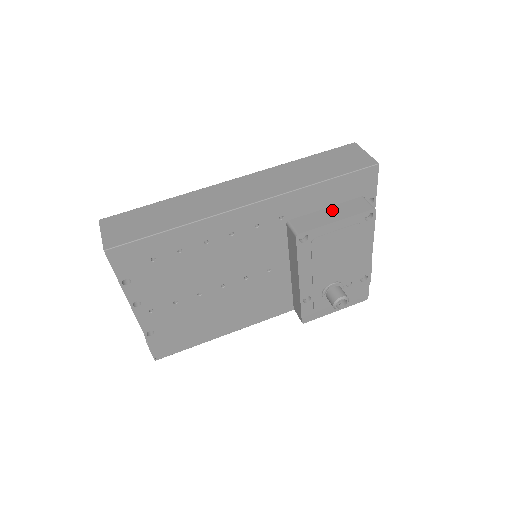
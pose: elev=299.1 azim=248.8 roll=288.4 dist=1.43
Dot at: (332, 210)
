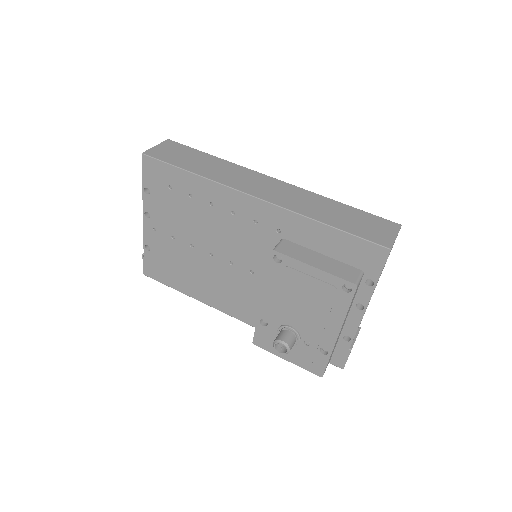
Dot at: (324, 258)
